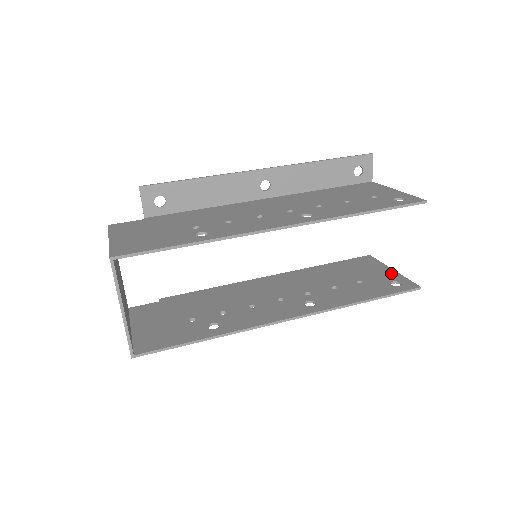
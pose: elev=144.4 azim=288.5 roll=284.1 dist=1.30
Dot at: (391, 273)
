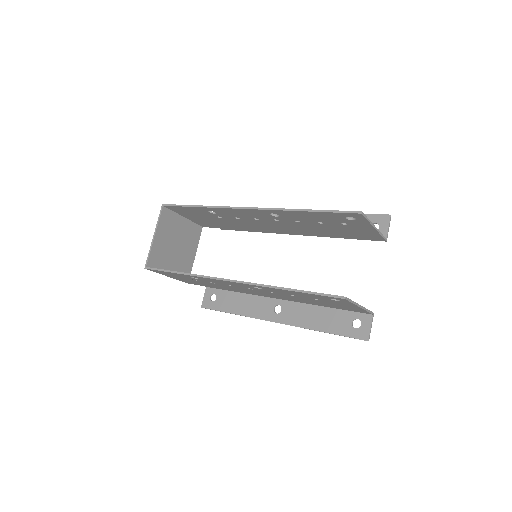
Dot at: occluded
